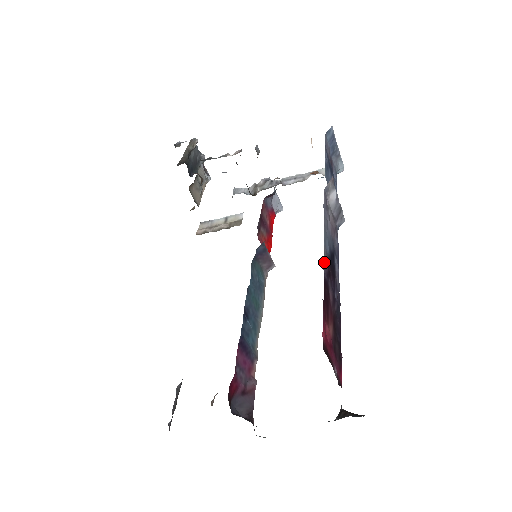
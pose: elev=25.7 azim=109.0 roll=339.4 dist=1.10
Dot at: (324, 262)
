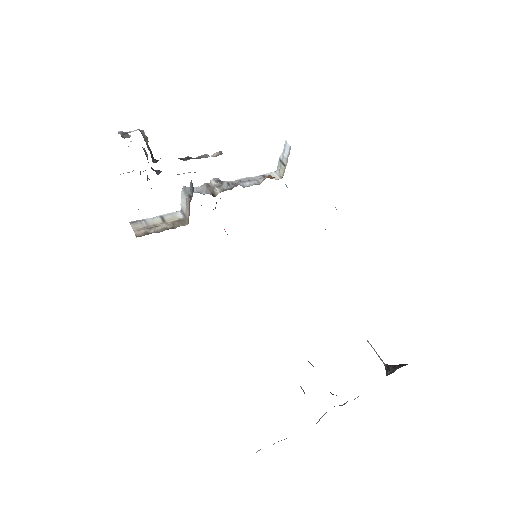
Dot at: occluded
